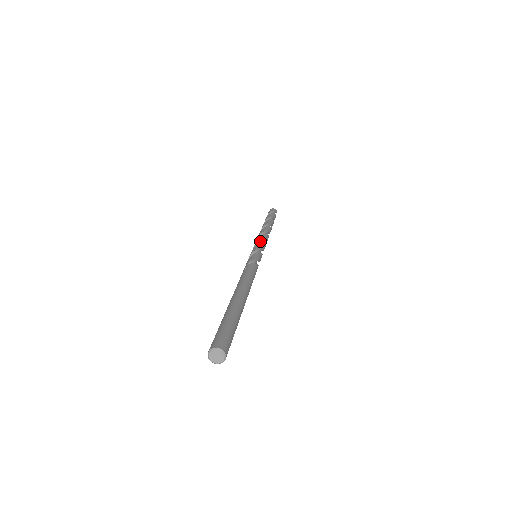
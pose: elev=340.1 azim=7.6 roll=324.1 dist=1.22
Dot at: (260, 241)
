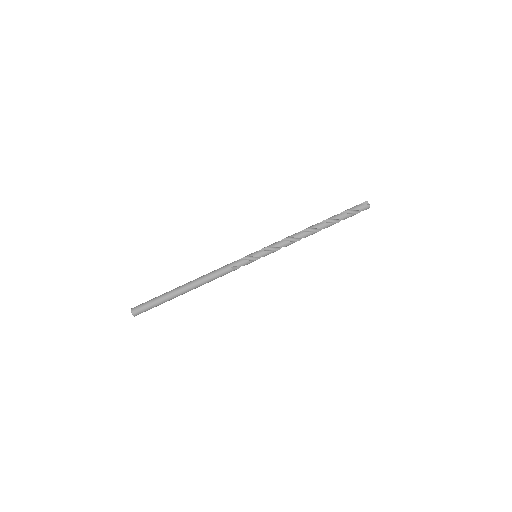
Dot at: (280, 247)
